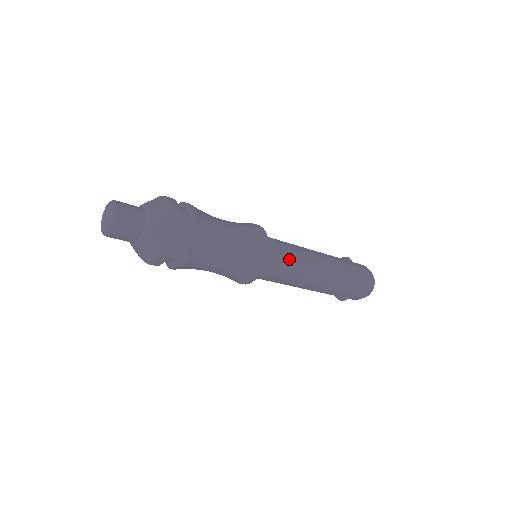
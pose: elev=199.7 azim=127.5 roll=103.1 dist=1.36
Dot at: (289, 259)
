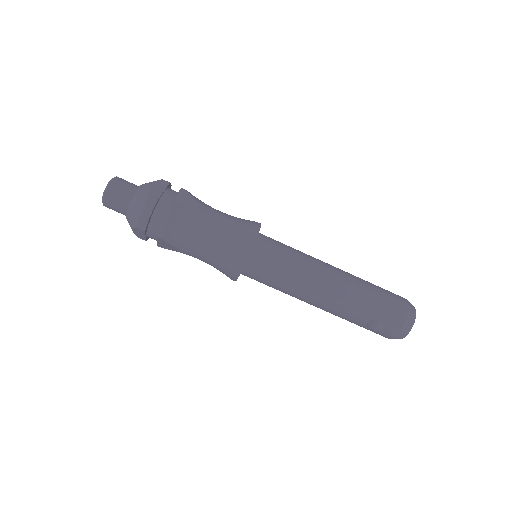
Dot at: (289, 251)
